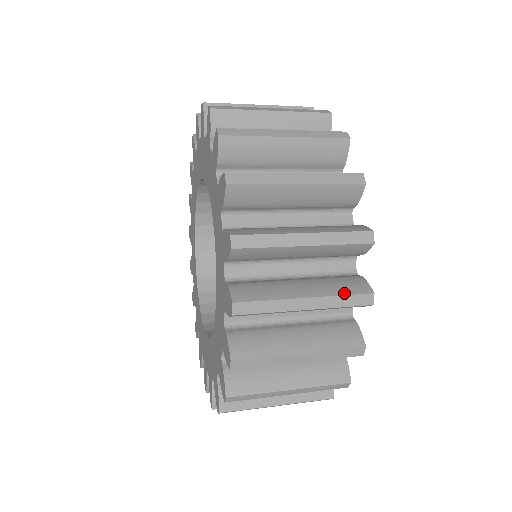
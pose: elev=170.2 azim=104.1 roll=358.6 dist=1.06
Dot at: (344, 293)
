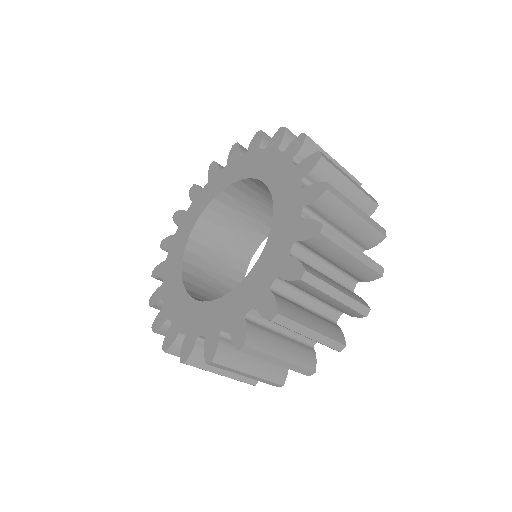
Dot at: occluded
